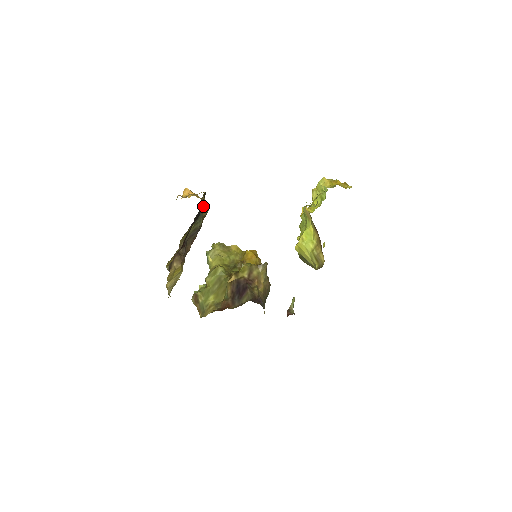
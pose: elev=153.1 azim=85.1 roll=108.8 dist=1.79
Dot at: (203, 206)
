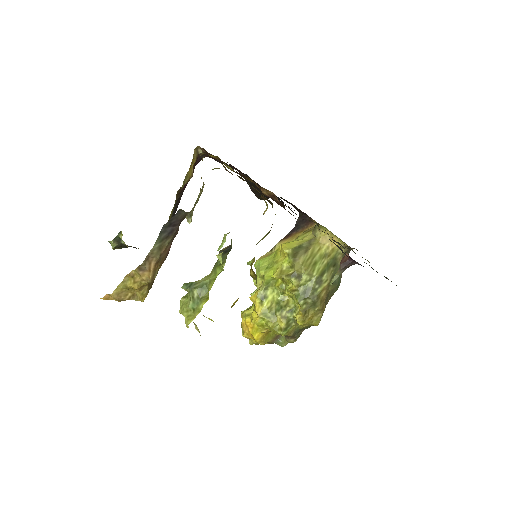
Dot at: occluded
